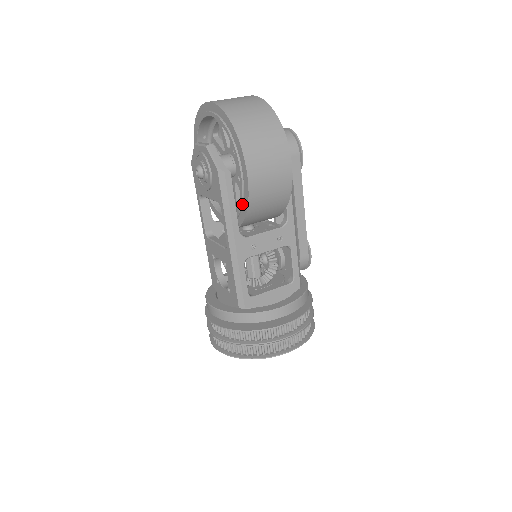
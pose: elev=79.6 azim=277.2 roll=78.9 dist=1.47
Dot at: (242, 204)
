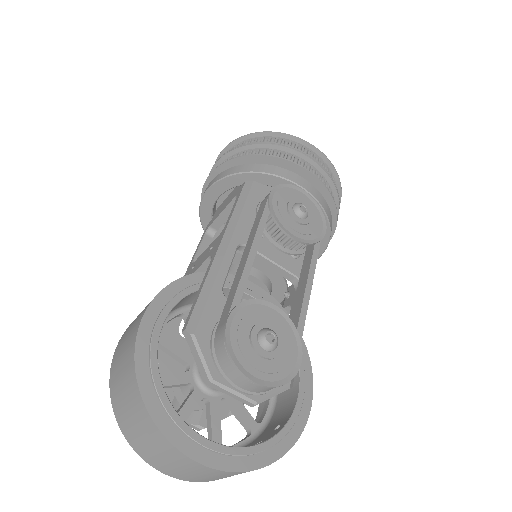
Dot at: occluded
